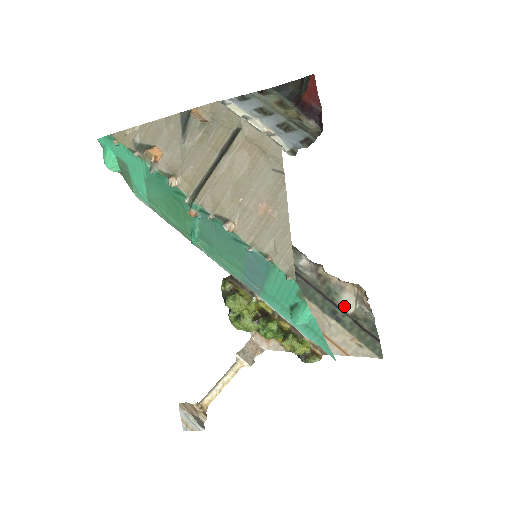
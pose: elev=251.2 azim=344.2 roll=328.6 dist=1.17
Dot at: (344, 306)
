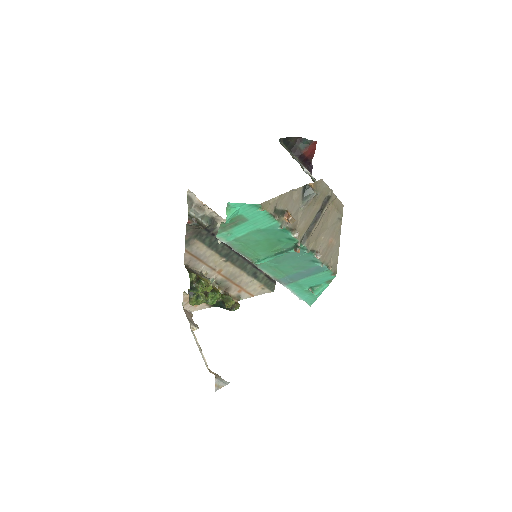
Dot at: occluded
